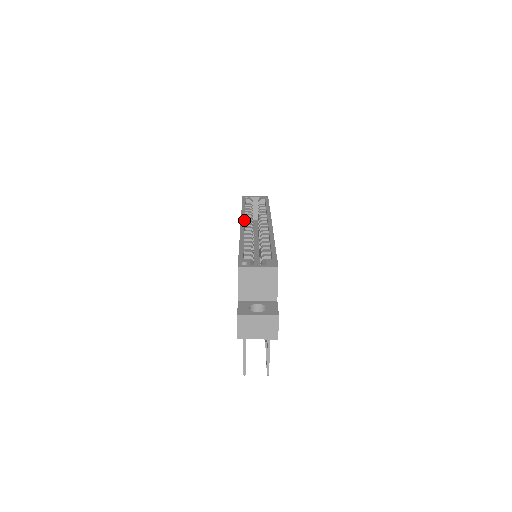
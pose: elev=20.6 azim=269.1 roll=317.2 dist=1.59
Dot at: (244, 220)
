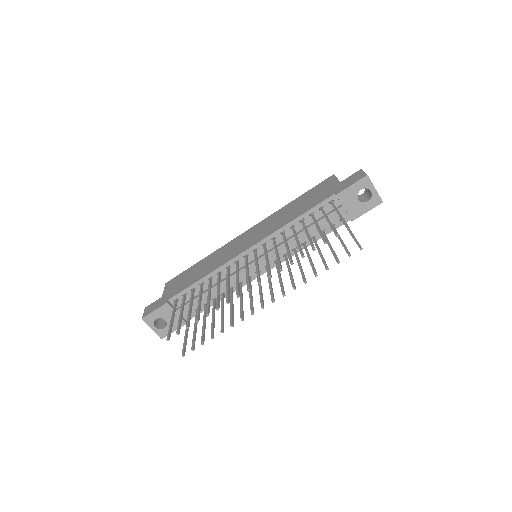
Dot at: occluded
